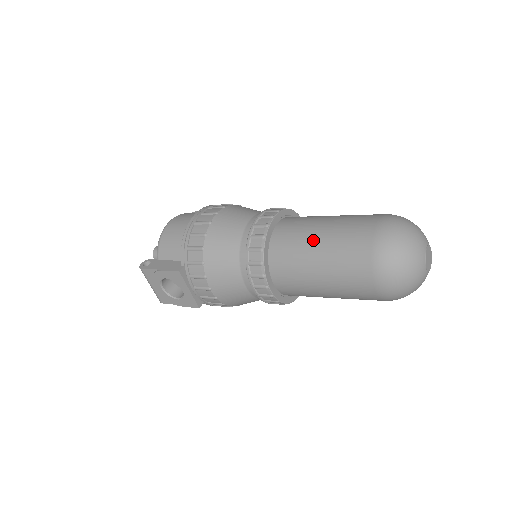
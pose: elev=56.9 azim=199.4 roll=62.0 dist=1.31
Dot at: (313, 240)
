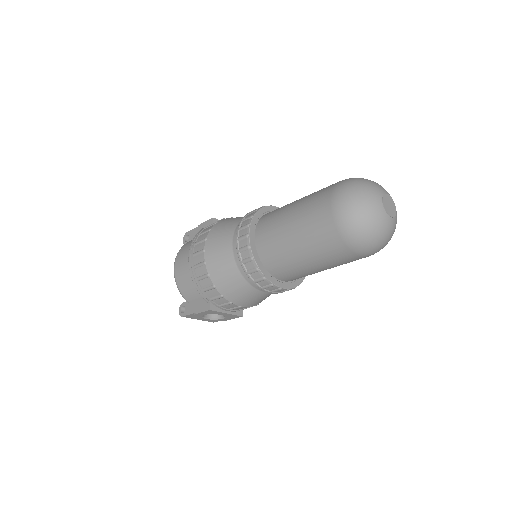
Dot at: (290, 244)
